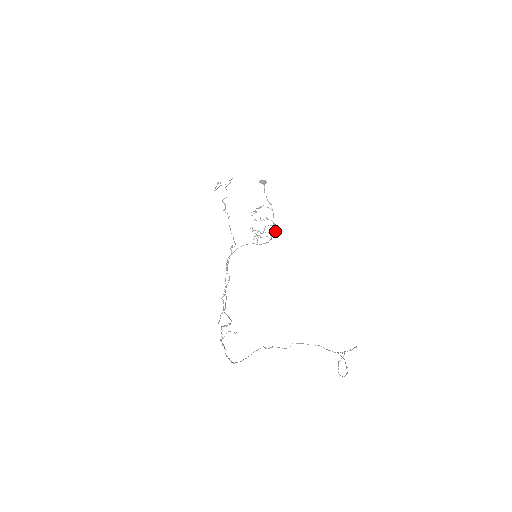
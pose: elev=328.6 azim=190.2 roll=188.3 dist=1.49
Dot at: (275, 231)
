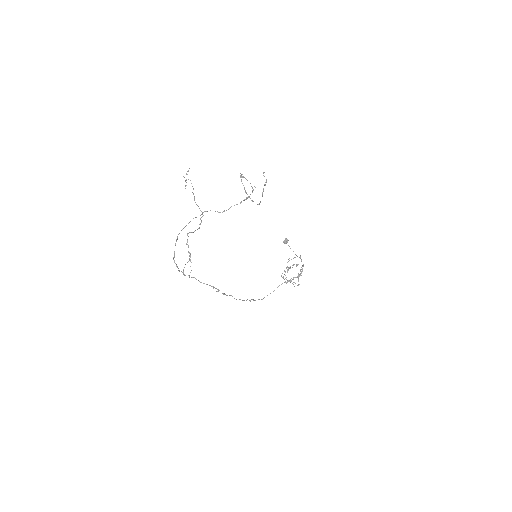
Dot at: occluded
